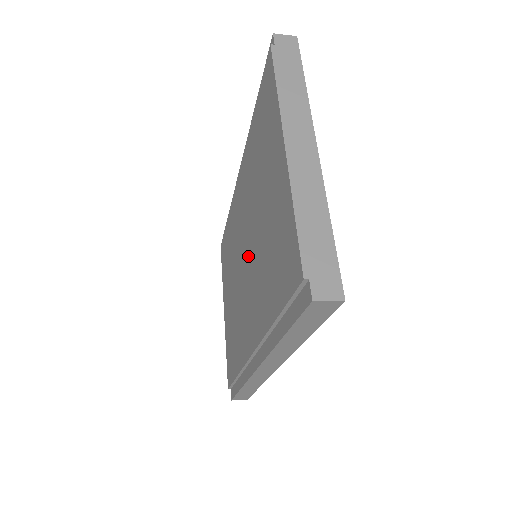
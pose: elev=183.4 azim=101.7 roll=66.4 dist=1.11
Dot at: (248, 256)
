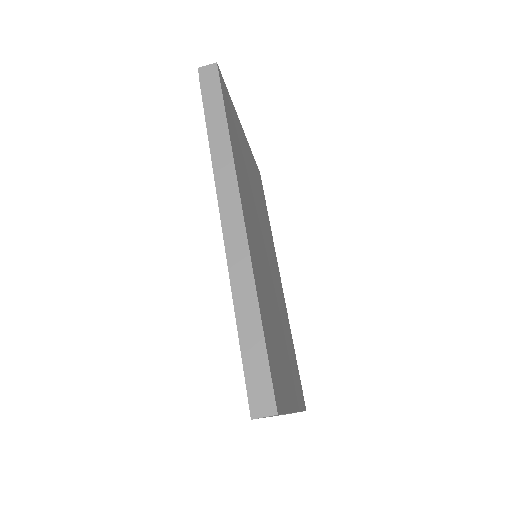
Dot at: occluded
